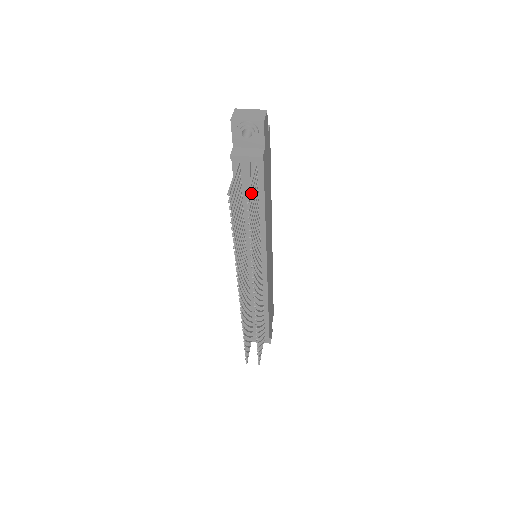
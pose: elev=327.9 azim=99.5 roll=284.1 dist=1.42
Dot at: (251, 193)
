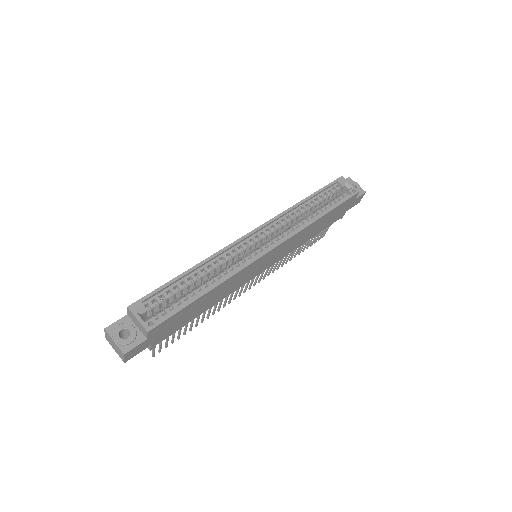
Dot at: (160, 348)
